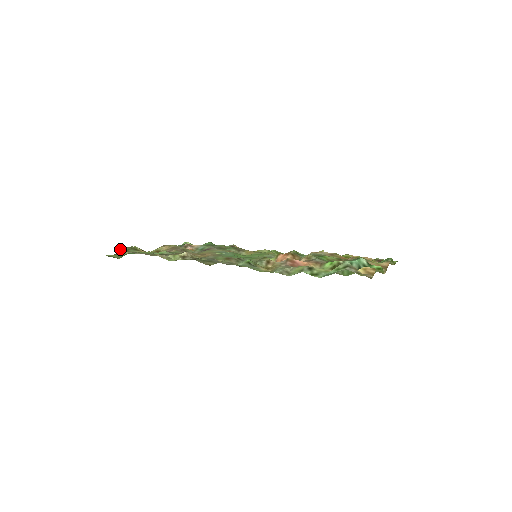
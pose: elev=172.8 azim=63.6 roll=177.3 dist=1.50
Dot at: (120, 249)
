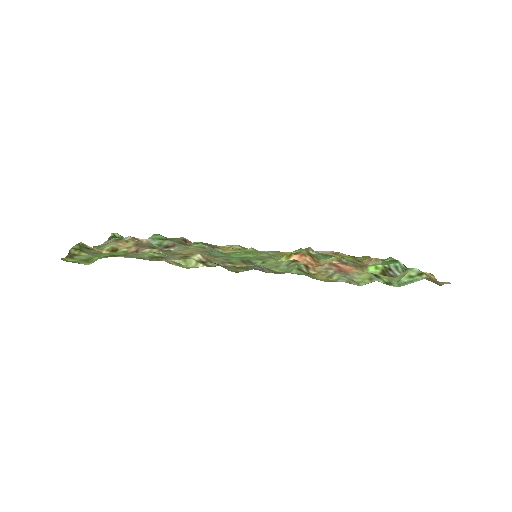
Dot at: occluded
